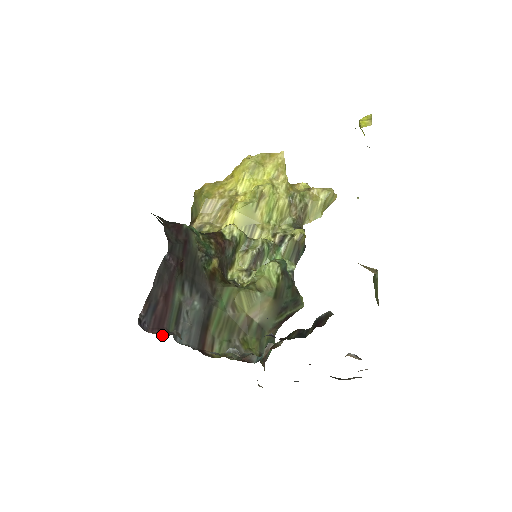
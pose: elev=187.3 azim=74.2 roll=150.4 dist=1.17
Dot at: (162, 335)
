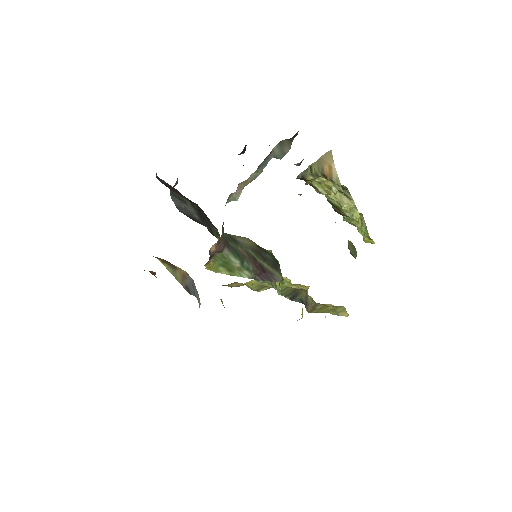
Dot at: occluded
